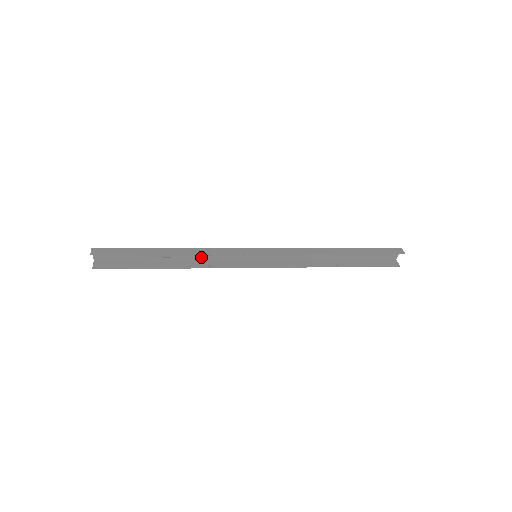
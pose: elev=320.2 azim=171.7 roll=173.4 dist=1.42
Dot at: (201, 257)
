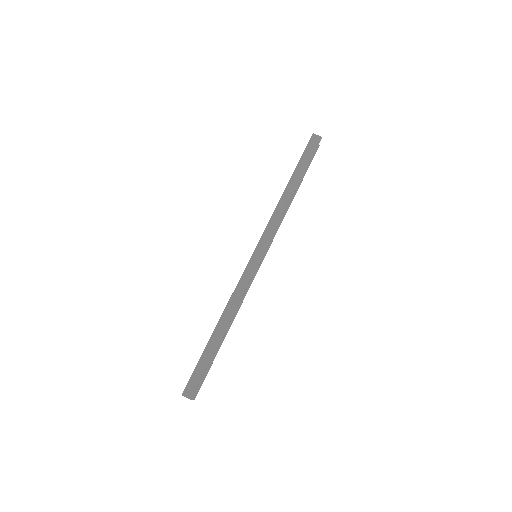
Dot at: occluded
